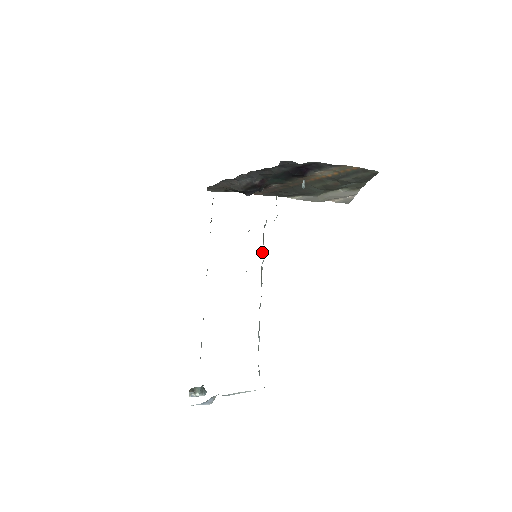
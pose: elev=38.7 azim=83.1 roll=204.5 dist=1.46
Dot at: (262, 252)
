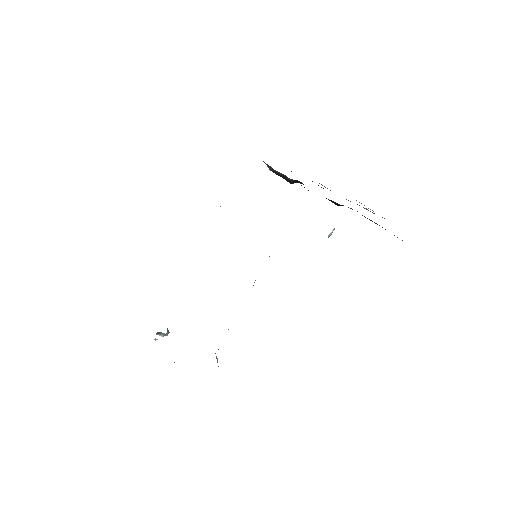
Dot at: occluded
